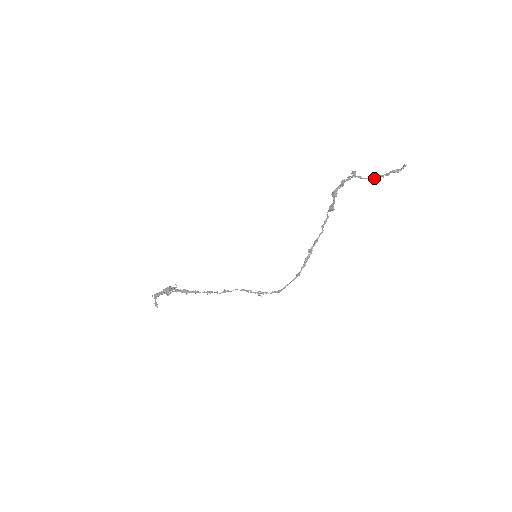
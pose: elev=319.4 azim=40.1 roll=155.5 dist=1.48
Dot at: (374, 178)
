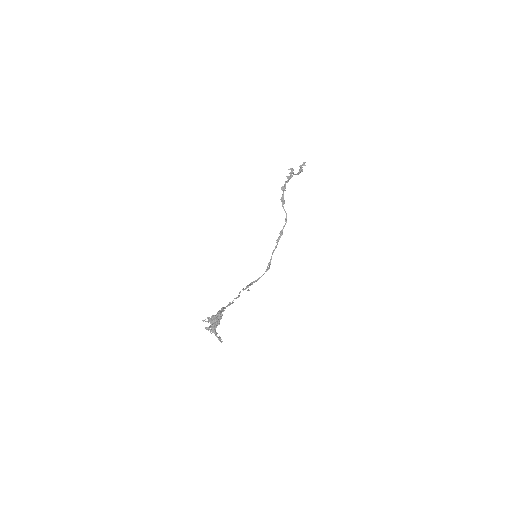
Dot at: occluded
